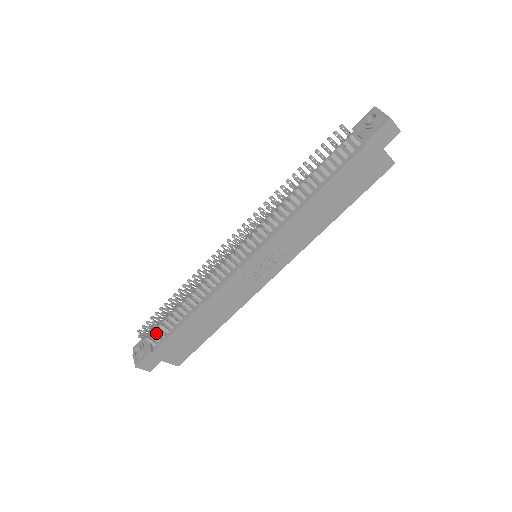
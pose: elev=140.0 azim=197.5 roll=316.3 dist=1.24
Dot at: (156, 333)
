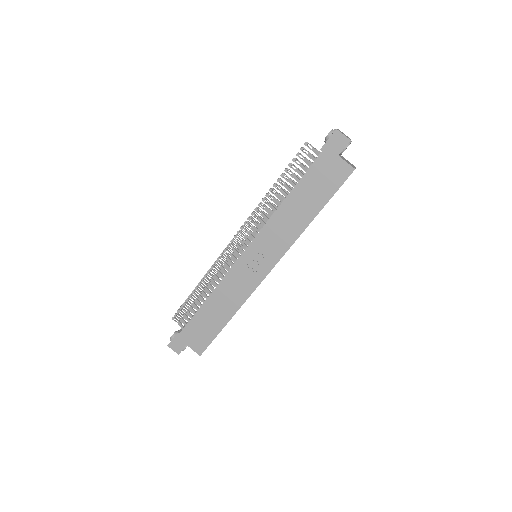
Dot at: occluded
